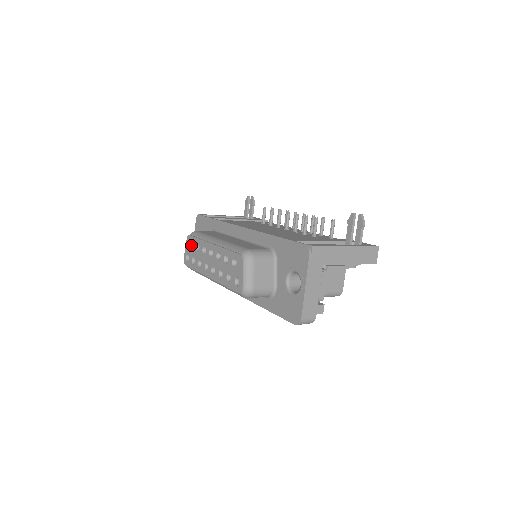
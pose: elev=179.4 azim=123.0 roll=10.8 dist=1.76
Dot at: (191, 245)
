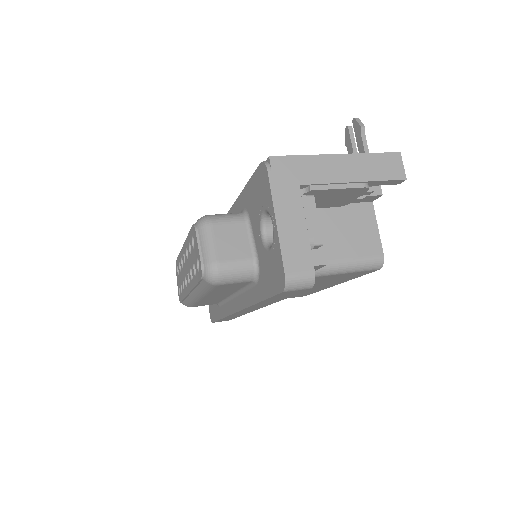
Dot at: occluded
